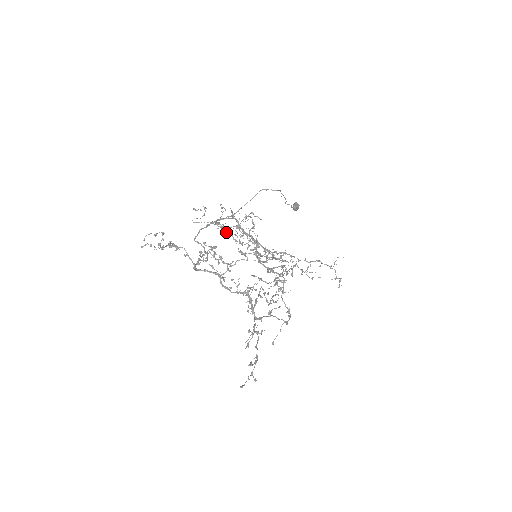
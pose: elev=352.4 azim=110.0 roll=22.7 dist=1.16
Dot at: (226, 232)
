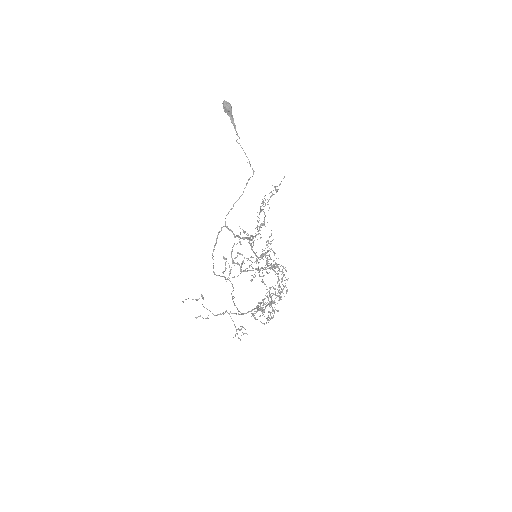
Dot at: occluded
